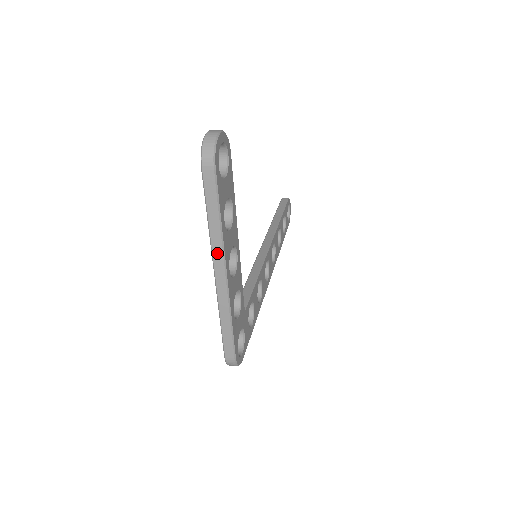
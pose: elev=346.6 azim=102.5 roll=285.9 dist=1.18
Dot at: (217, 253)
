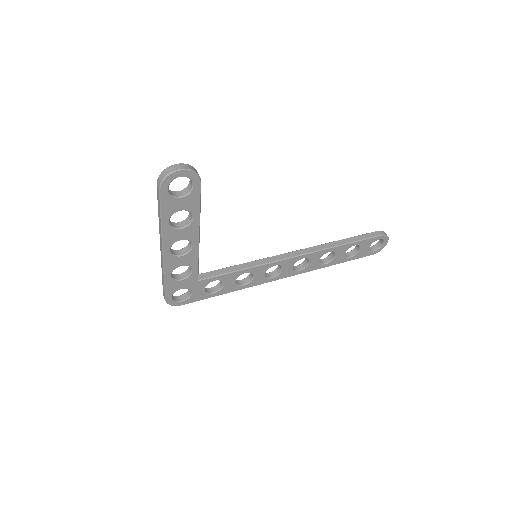
Dot at: (161, 236)
